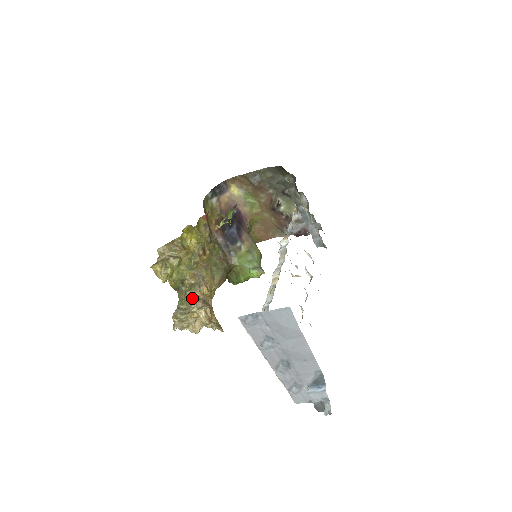
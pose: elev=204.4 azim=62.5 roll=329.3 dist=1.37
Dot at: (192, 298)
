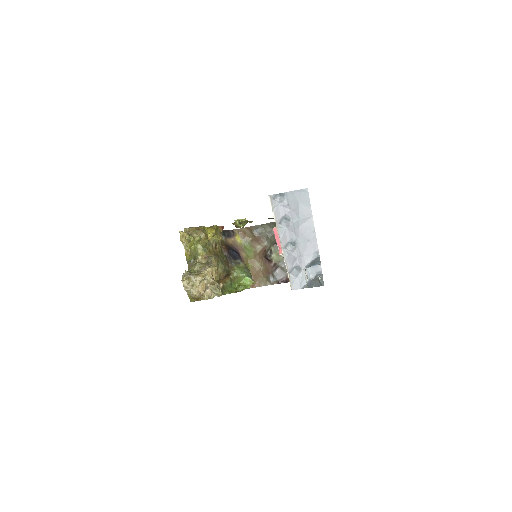
Dot at: (201, 268)
